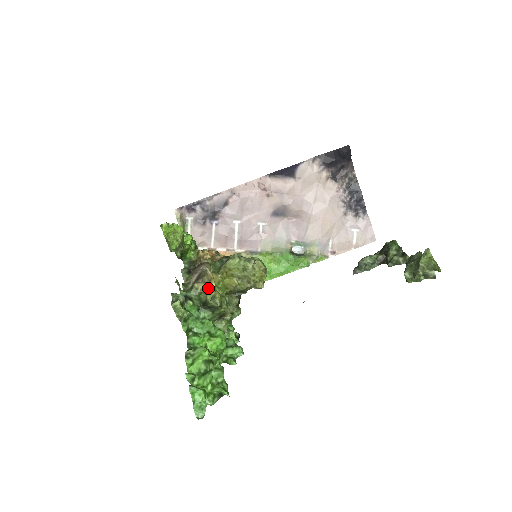
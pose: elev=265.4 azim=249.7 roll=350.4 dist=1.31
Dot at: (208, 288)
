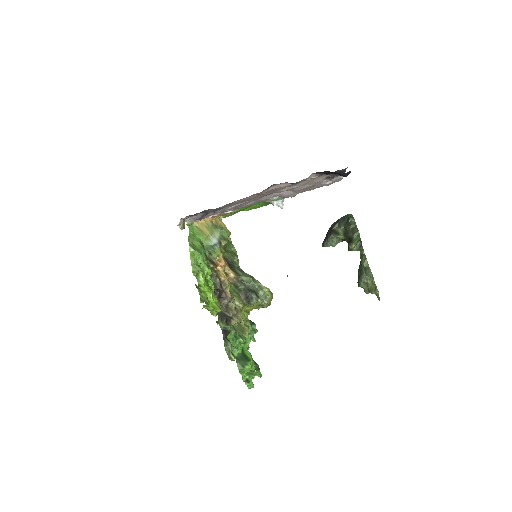
Dot at: (244, 334)
